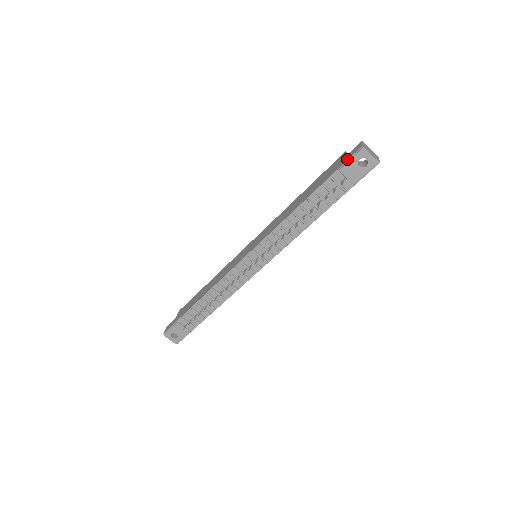
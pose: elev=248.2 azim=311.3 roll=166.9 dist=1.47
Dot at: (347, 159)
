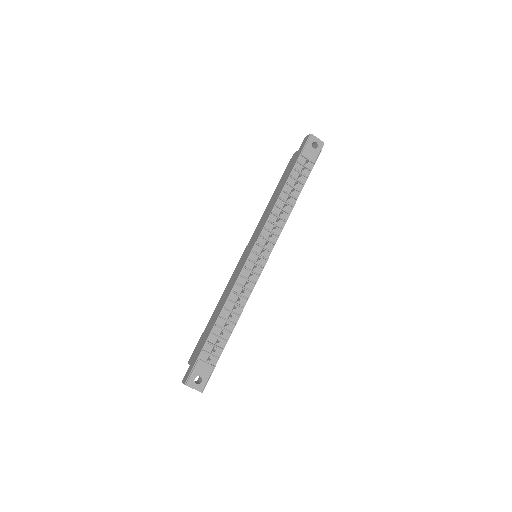
Dot at: (303, 146)
